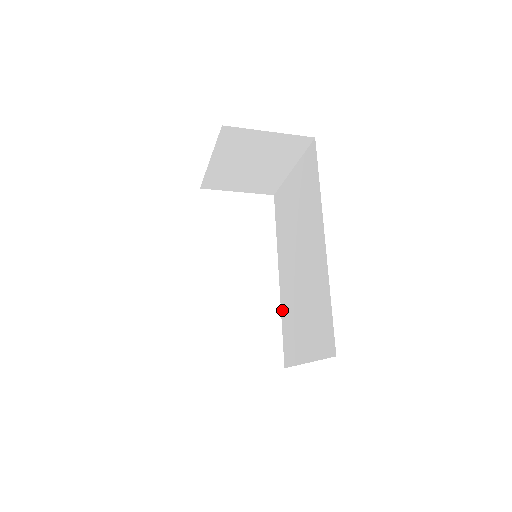
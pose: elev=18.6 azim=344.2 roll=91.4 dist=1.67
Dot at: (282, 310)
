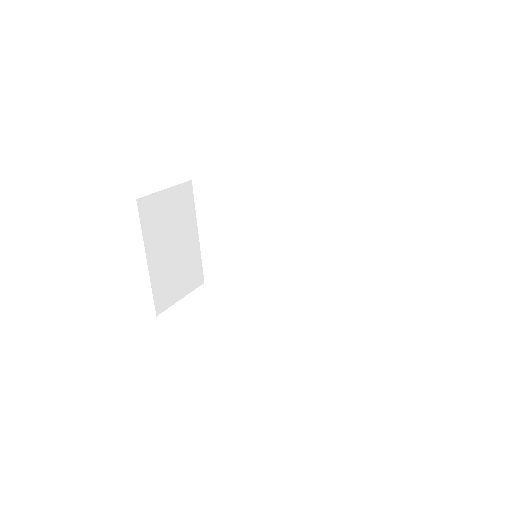
Dot at: (314, 297)
